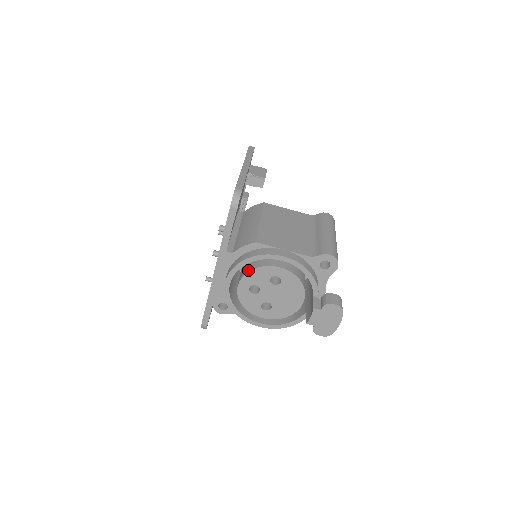
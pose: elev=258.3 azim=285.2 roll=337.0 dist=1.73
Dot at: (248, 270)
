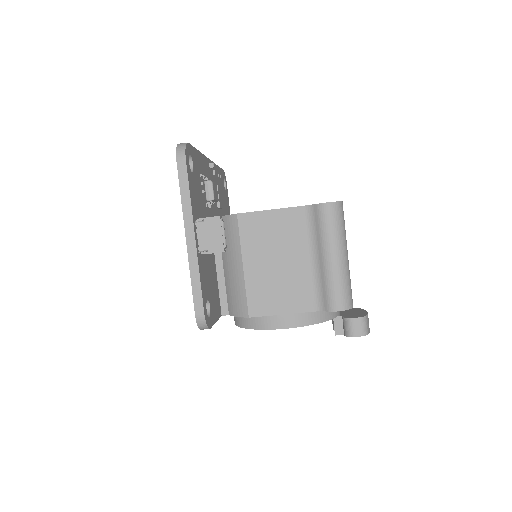
Dot at: occluded
